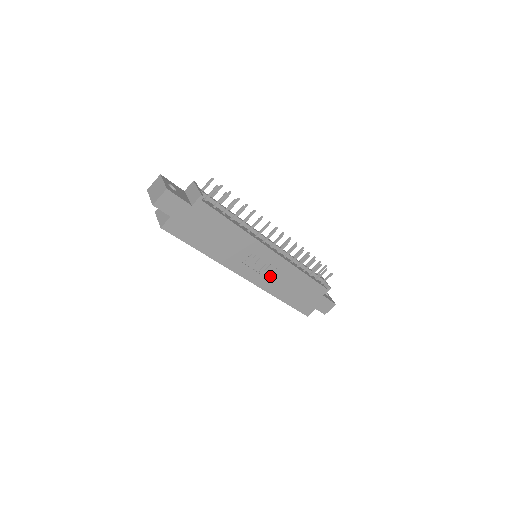
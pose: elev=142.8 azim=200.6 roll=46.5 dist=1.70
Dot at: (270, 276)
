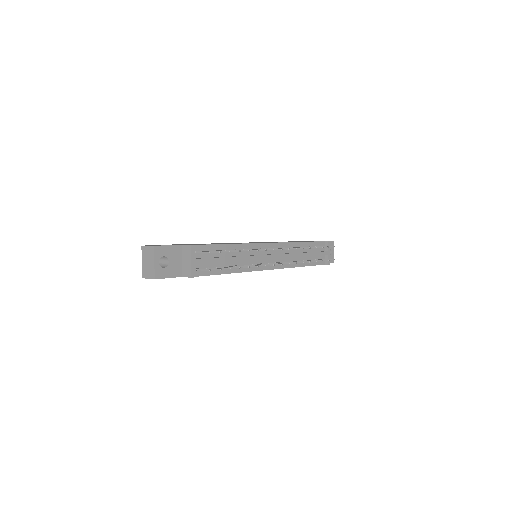
Dot at: occluded
